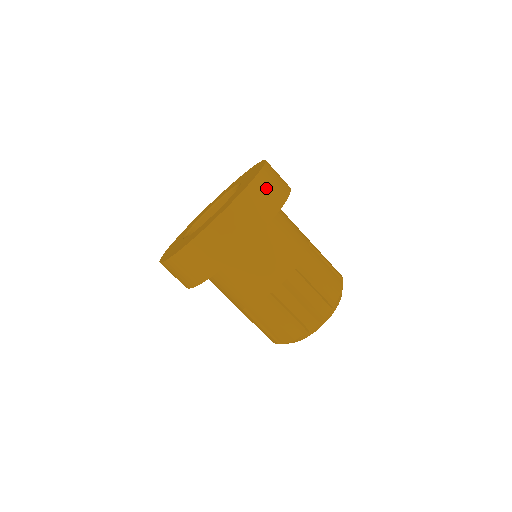
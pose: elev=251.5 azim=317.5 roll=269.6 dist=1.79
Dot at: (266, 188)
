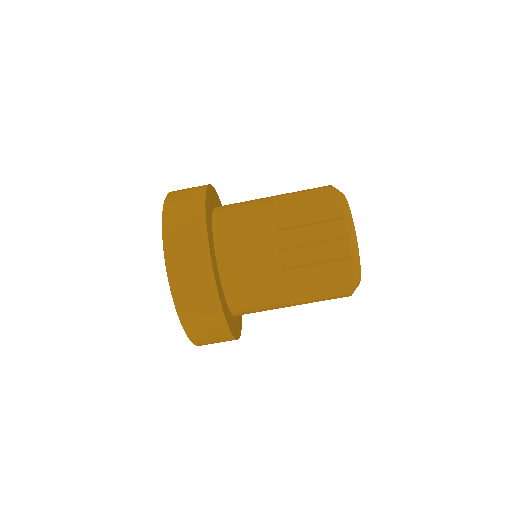
Dot at: occluded
